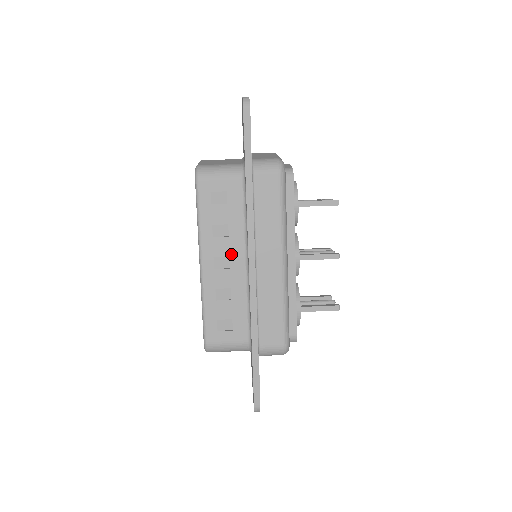
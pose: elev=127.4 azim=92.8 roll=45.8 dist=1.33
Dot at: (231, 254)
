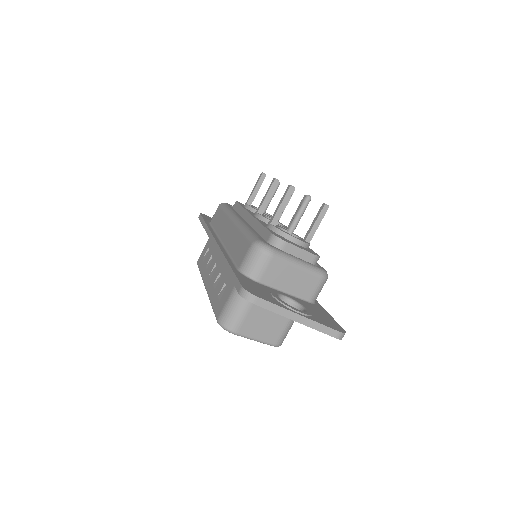
Dot at: occluded
